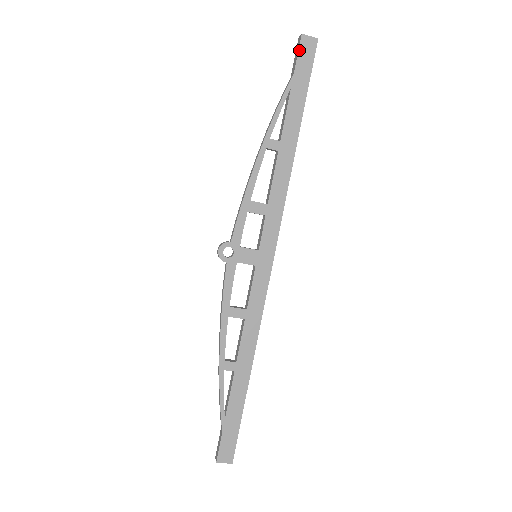
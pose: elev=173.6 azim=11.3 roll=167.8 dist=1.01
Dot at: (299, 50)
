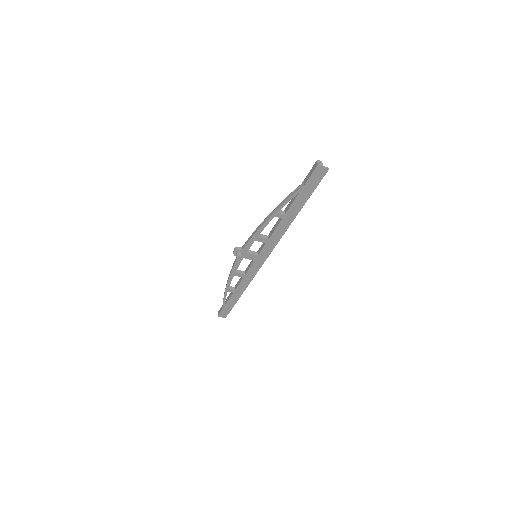
Dot at: (313, 173)
